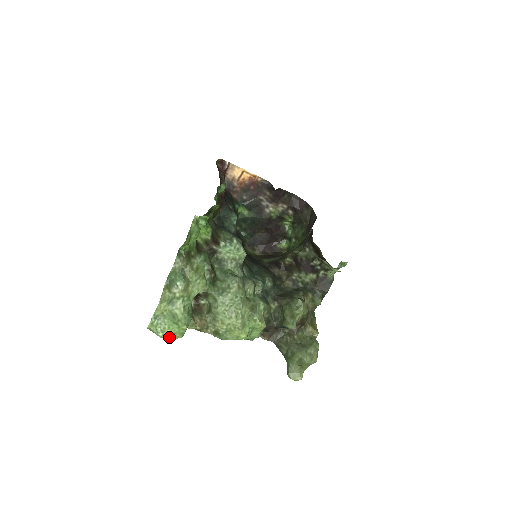
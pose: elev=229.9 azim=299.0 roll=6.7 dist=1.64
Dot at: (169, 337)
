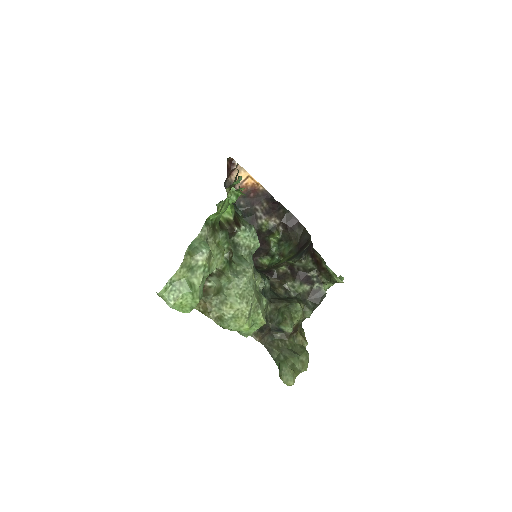
Dot at: (178, 309)
